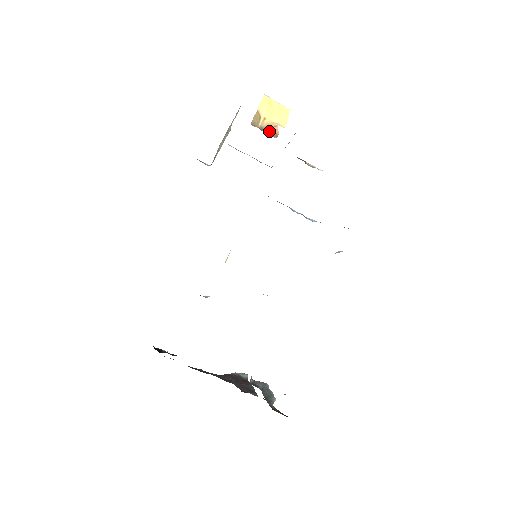
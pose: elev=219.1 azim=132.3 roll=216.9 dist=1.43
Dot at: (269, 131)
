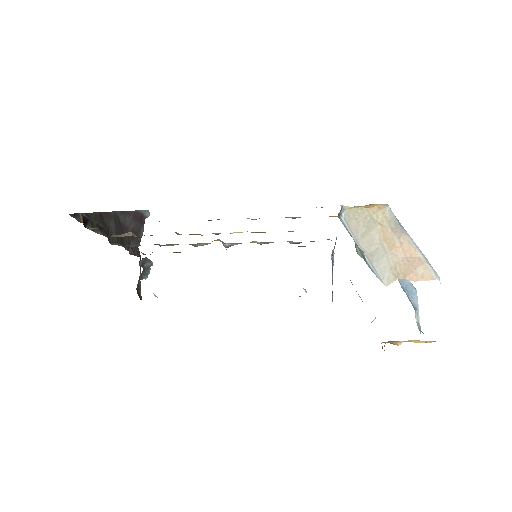
Dot at: (387, 342)
